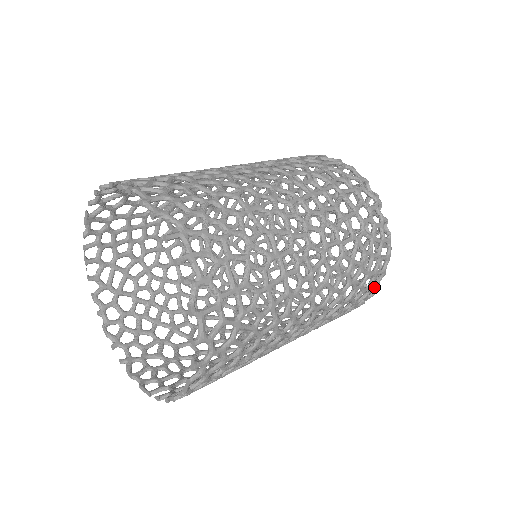
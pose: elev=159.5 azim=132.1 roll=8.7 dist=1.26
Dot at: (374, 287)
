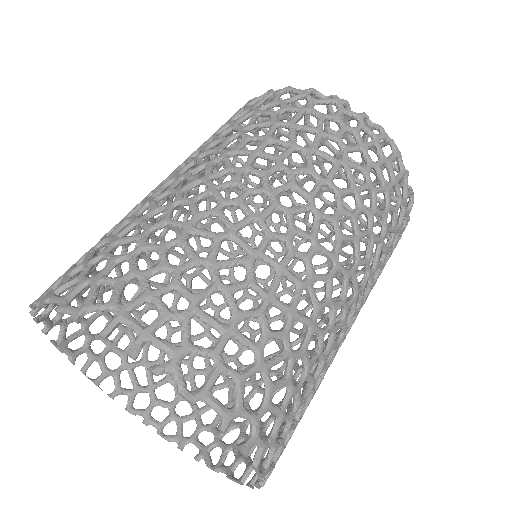
Dot at: (405, 196)
